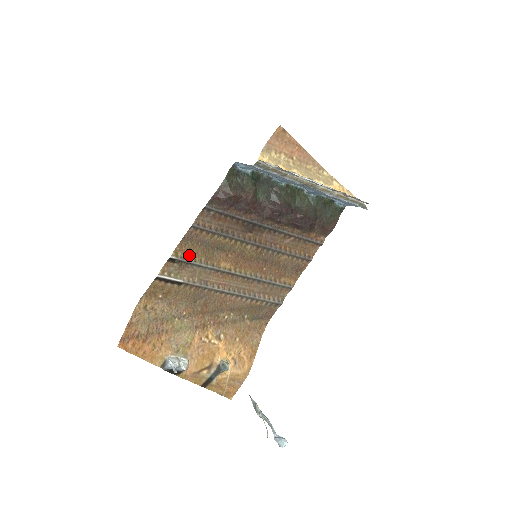
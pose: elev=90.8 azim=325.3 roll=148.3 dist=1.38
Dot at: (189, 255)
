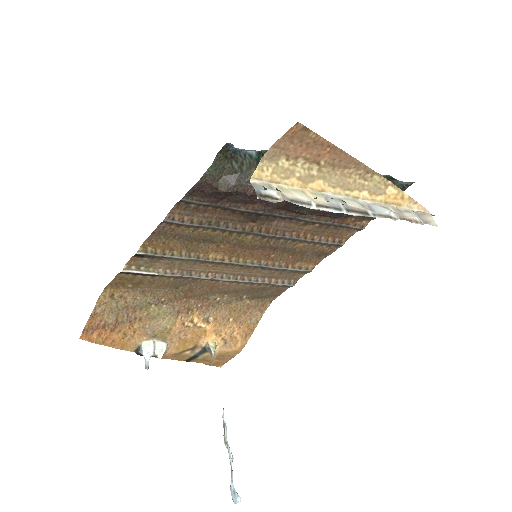
Dot at: (163, 248)
